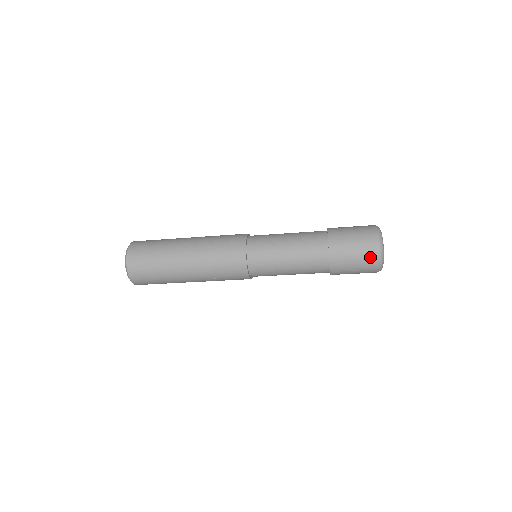
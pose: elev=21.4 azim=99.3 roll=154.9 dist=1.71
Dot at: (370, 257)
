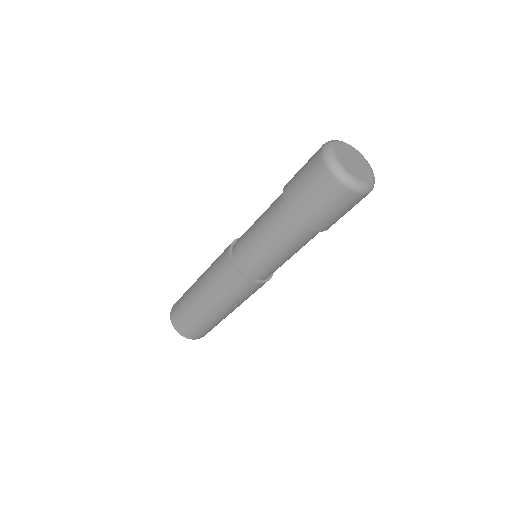
Dot at: (337, 193)
